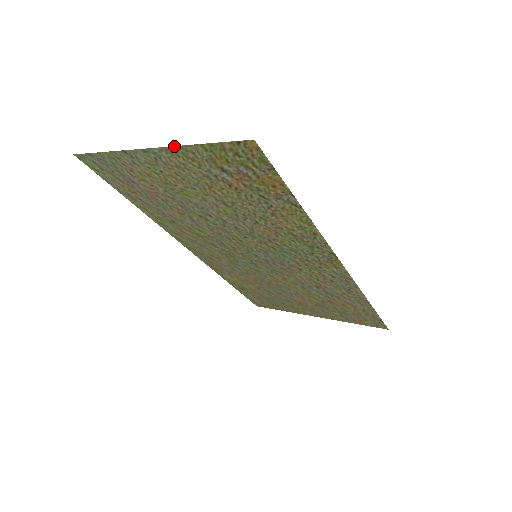
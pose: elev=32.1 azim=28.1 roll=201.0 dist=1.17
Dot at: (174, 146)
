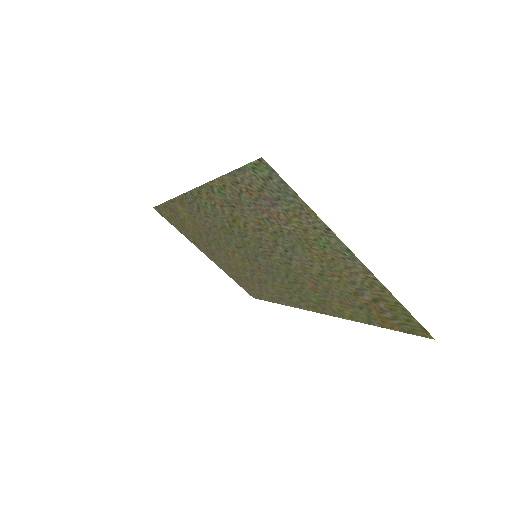
Dot at: occluded
